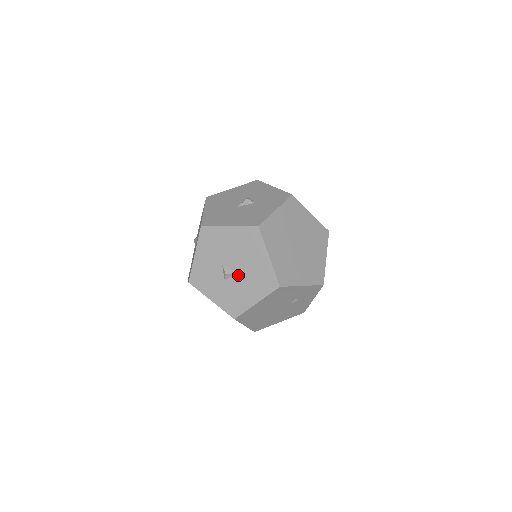
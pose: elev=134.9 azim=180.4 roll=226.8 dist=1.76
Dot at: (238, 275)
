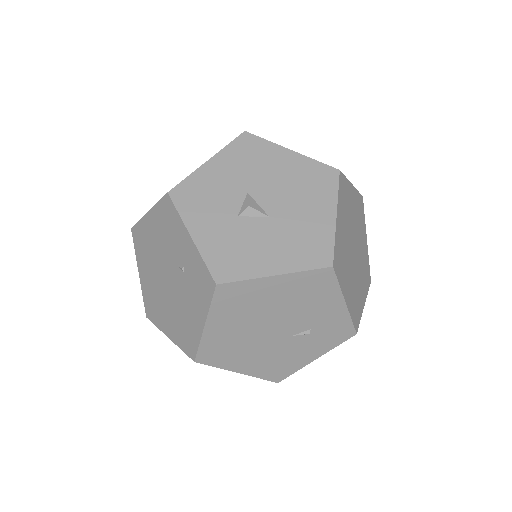
Dot at: (267, 219)
